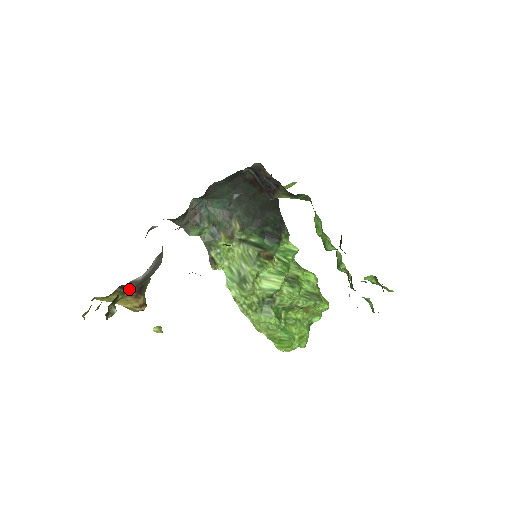
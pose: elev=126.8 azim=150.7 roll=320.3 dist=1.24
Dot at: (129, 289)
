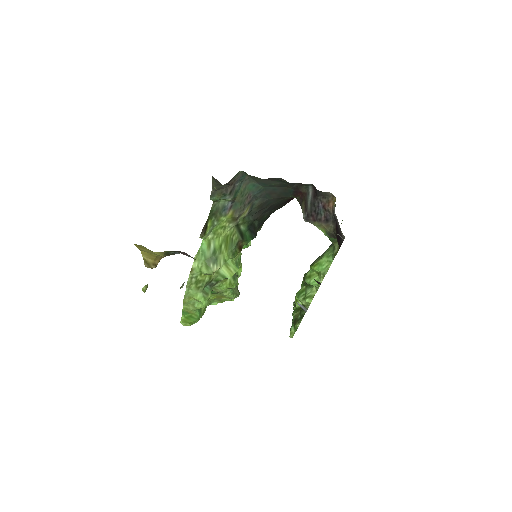
Dot at: (175, 252)
